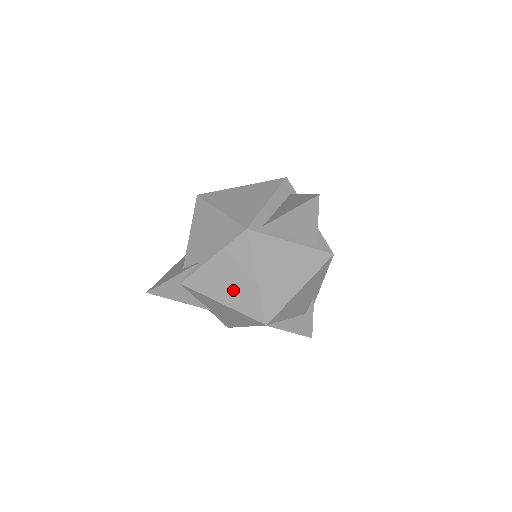
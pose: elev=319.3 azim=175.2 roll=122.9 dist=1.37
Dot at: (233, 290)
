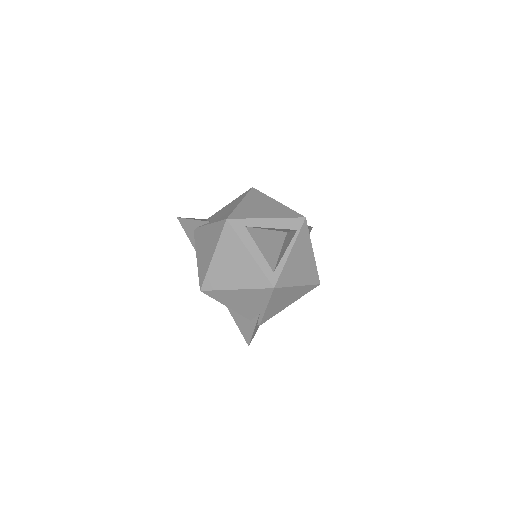
Dot at: (290, 299)
